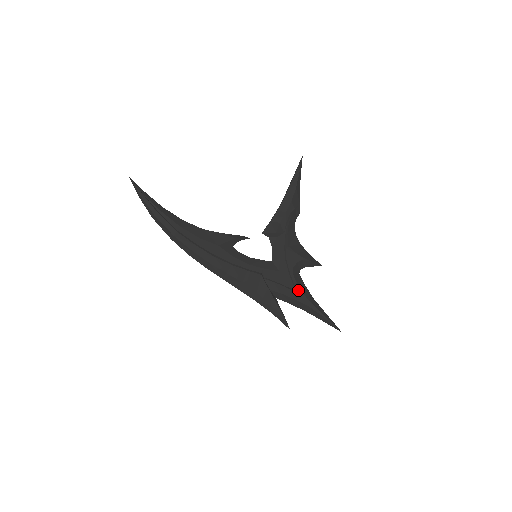
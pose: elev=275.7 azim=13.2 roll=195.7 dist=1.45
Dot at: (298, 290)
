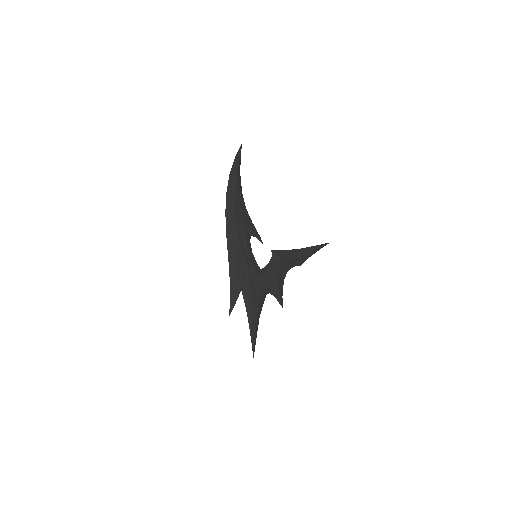
Dot at: (258, 301)
